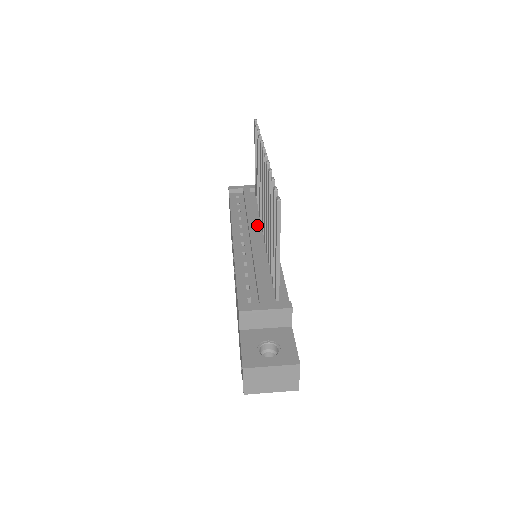
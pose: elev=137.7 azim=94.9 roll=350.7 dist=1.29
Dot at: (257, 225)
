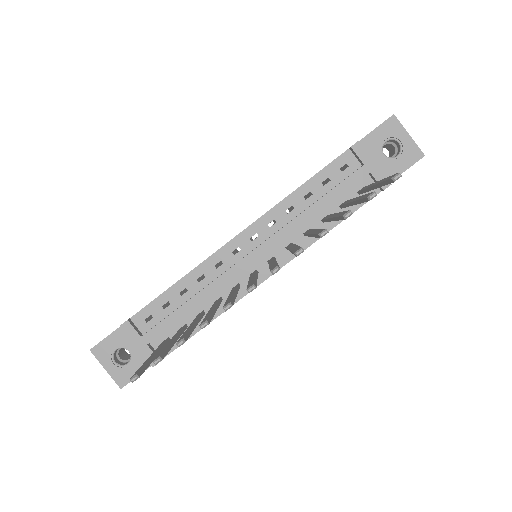
Dot at: (285, 240)
